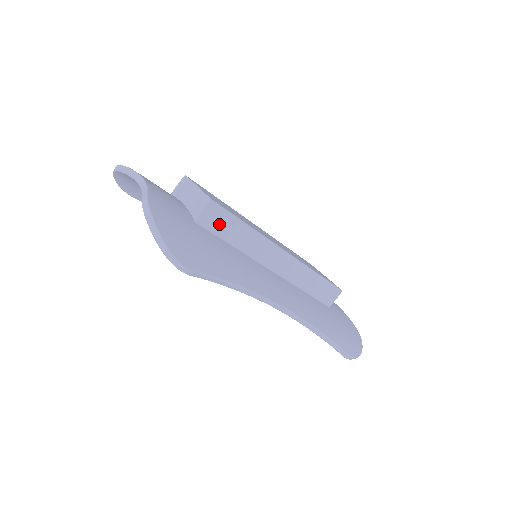
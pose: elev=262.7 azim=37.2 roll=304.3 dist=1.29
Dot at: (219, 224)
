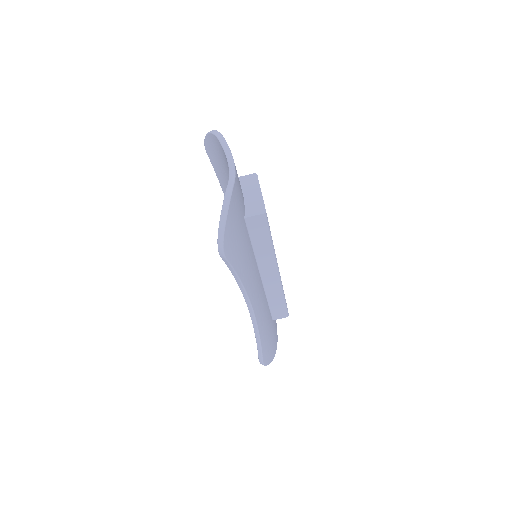
Dot at: (257, 229)
